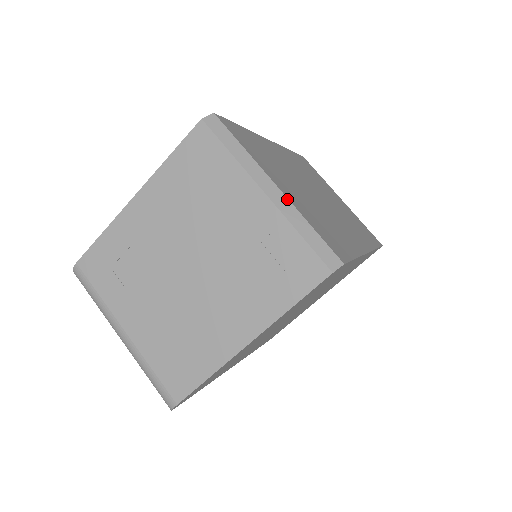
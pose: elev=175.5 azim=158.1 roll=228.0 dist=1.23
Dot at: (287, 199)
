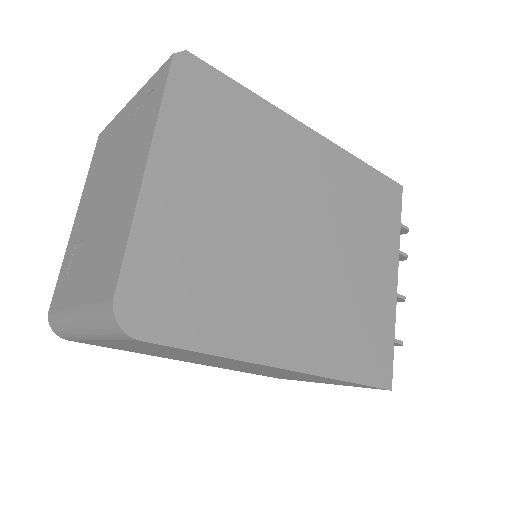
Dot at: occluded
